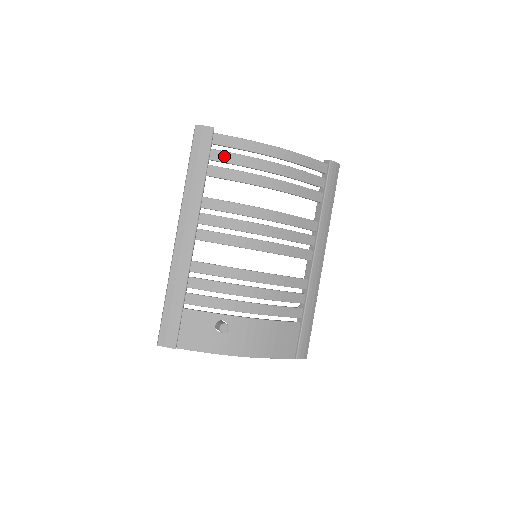
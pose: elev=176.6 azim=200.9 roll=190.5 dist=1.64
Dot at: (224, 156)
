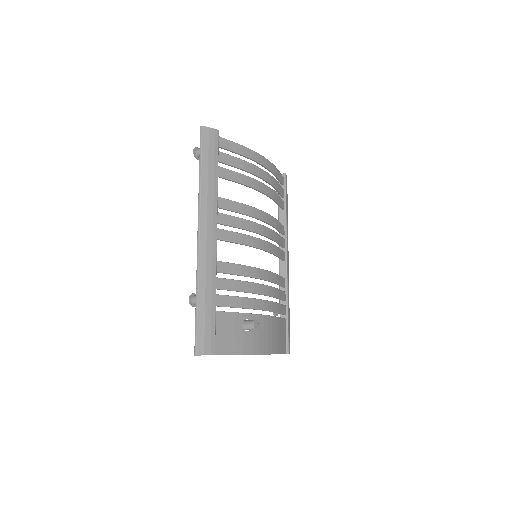
Dot at: (228, 159)
